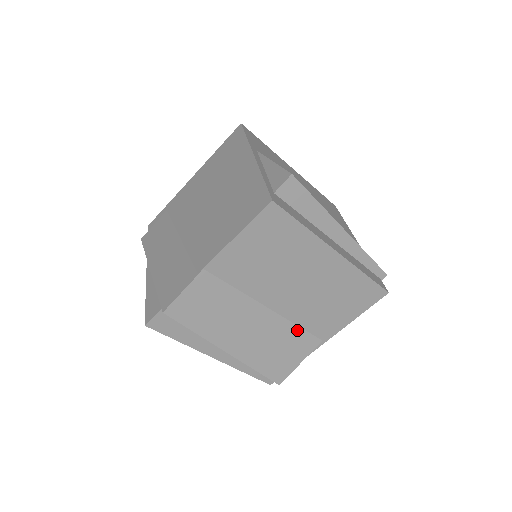
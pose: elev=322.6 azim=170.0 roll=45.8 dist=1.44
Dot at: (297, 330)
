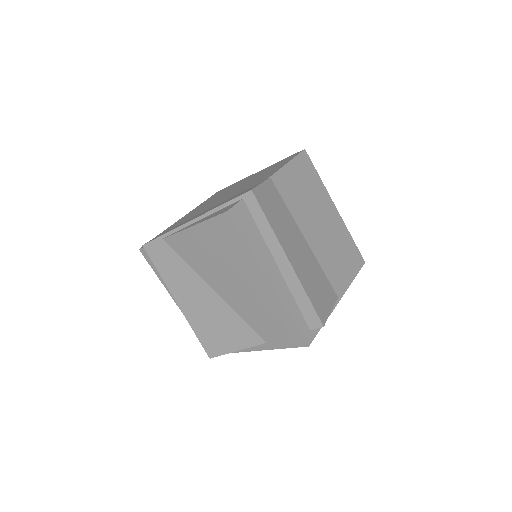
Dot at: (323, 274)
